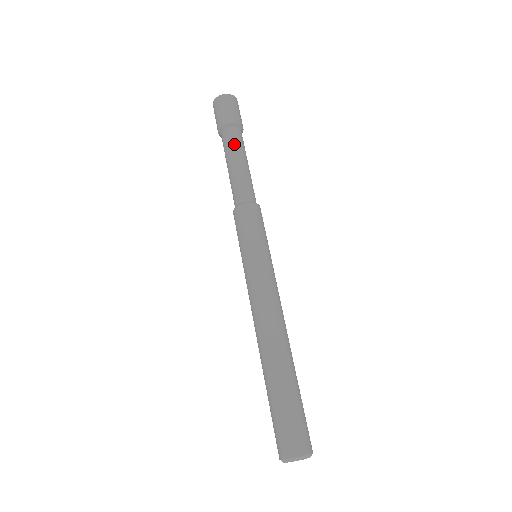
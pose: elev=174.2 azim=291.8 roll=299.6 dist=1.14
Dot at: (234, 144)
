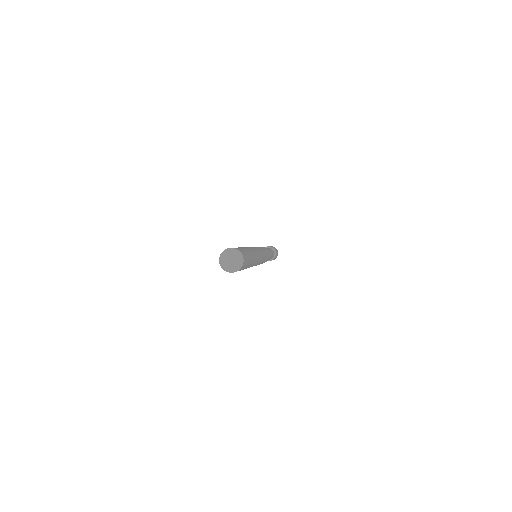
Dot at: occluded
